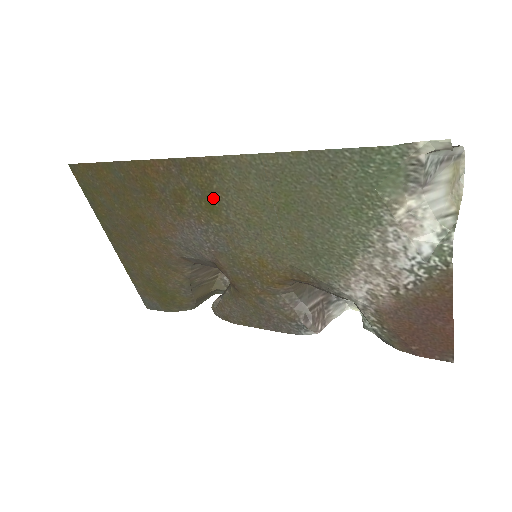
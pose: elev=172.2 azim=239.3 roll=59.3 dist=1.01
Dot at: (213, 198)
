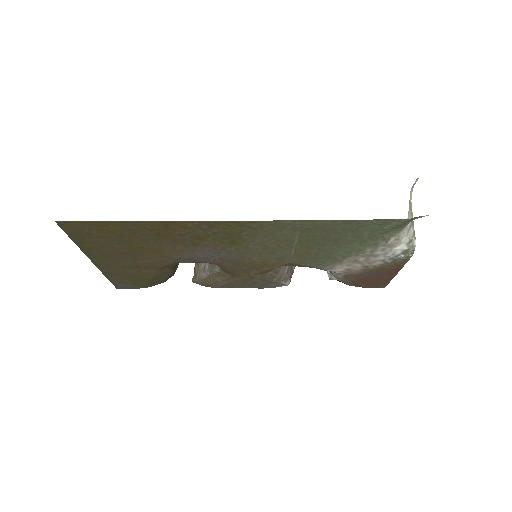
Dot at: (238, 238)
